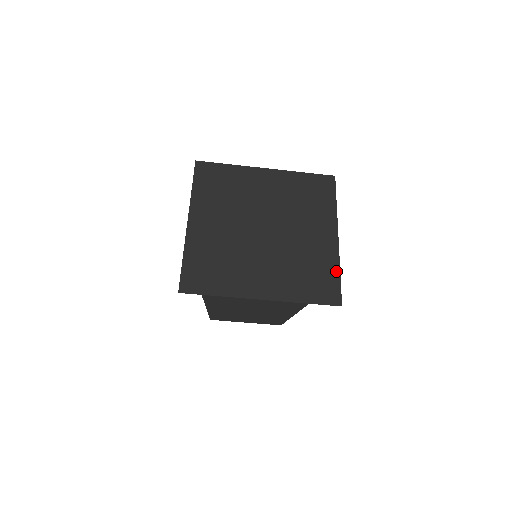
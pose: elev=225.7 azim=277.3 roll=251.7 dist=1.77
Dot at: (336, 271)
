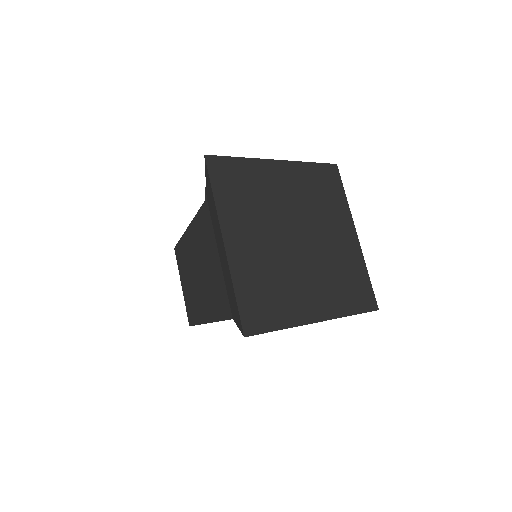
Dot at: (365, 274)
